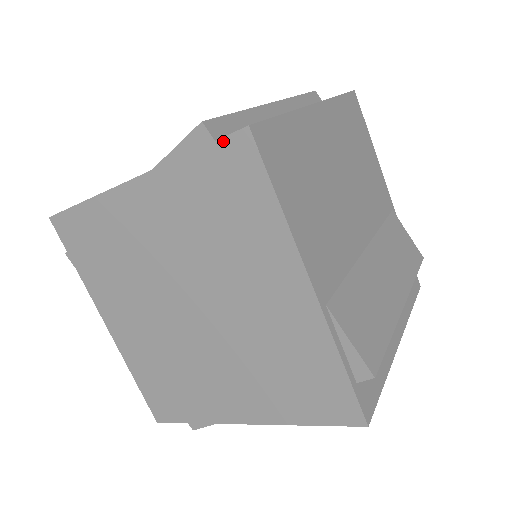
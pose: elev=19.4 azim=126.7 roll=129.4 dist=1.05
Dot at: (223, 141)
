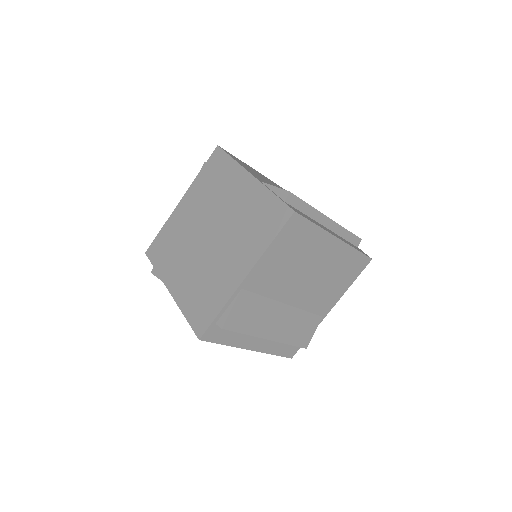
Dot at: (211, 157)
